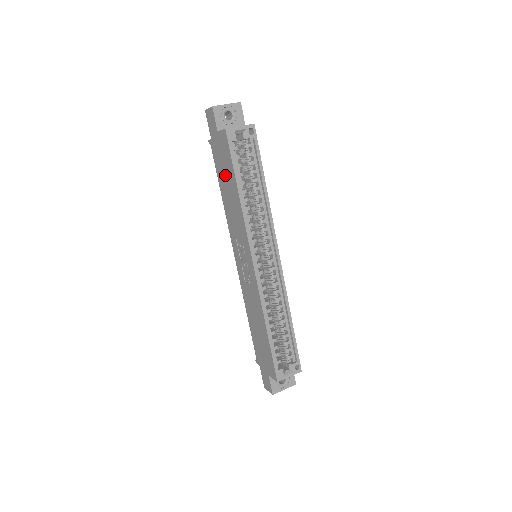
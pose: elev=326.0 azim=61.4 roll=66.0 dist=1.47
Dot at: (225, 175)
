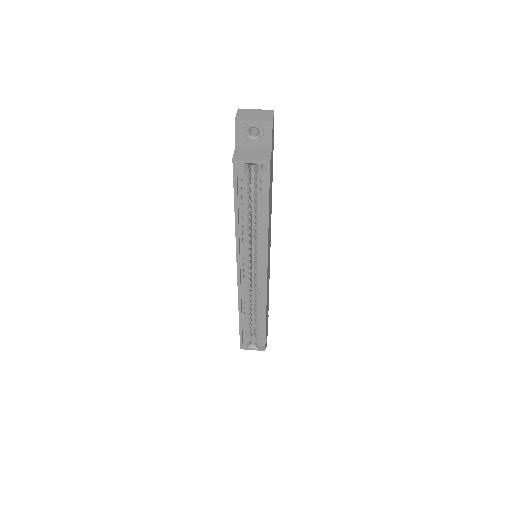
Dot at: occluded
